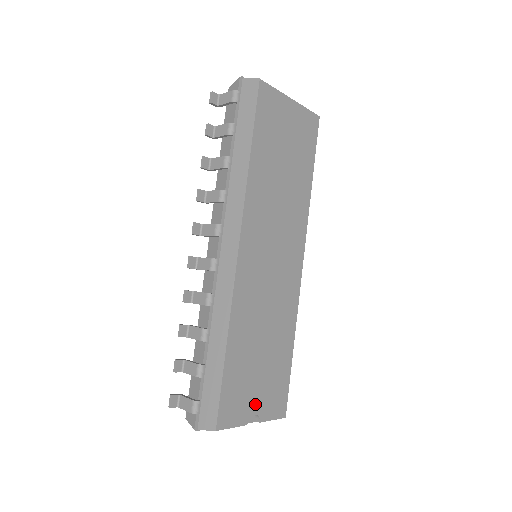
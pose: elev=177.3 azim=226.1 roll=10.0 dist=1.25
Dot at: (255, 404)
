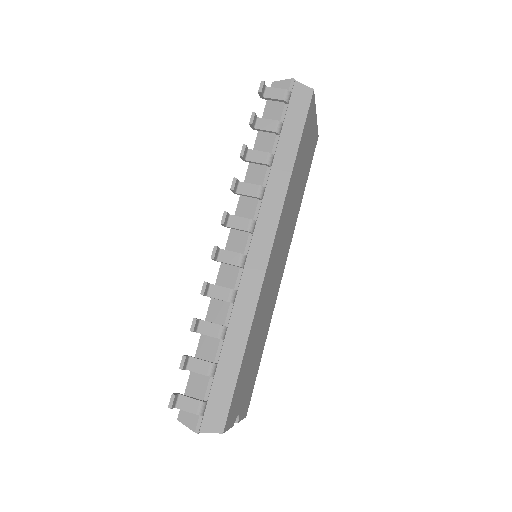
Dot at: (241, 404)
